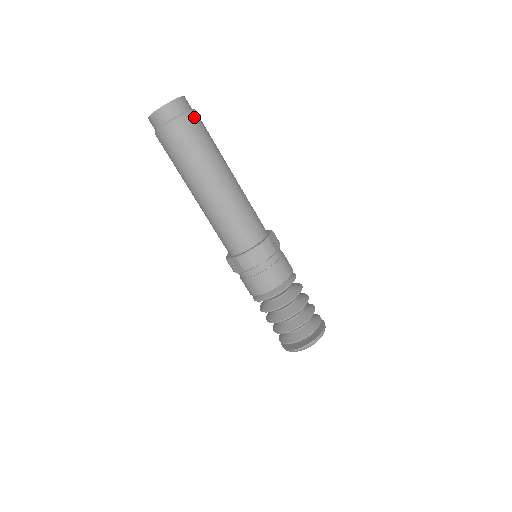
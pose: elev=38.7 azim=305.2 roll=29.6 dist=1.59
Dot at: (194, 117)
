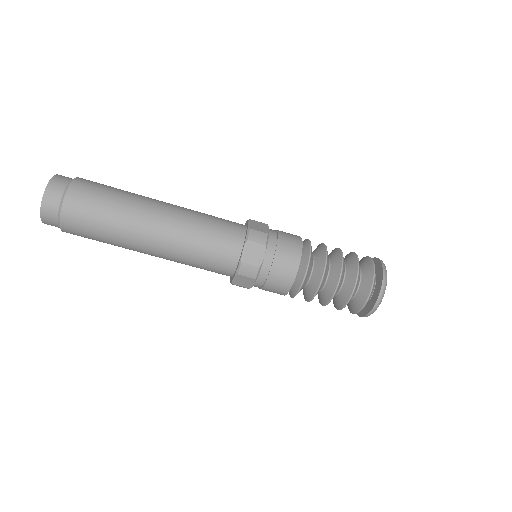
Dot at: (70, 209)
